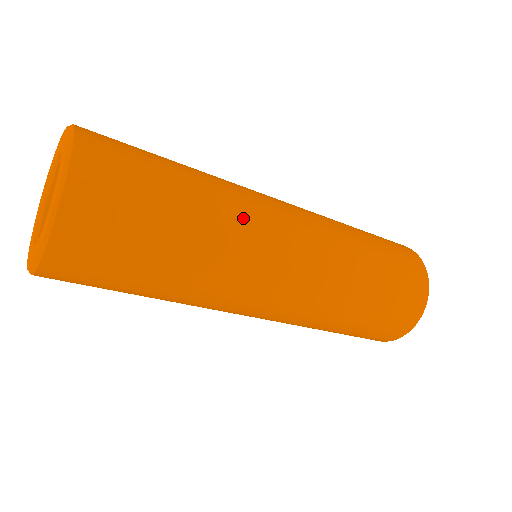
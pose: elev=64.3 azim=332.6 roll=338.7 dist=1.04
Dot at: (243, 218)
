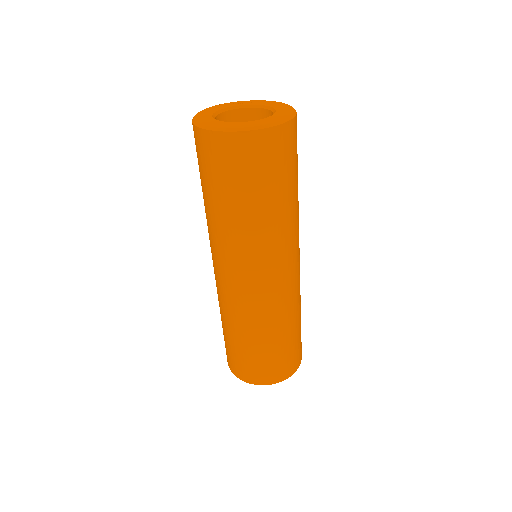
Dot at: (294, 231)
